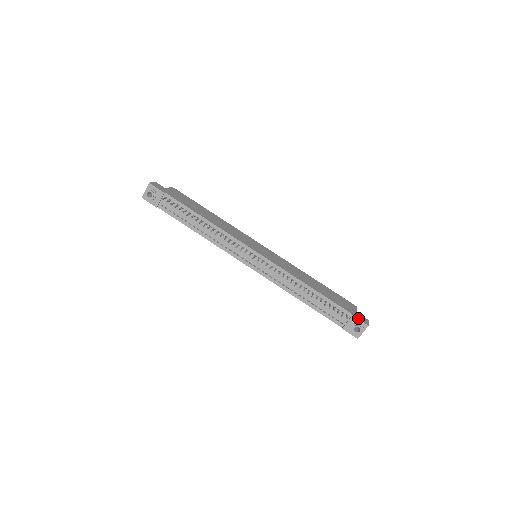
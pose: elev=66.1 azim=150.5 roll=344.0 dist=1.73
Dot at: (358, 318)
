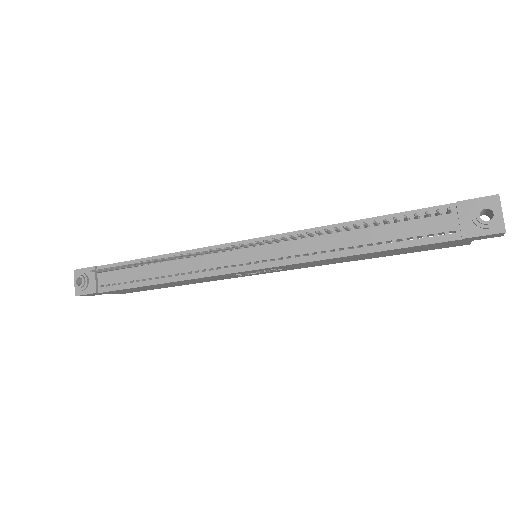
Dot at: (470, 199)
